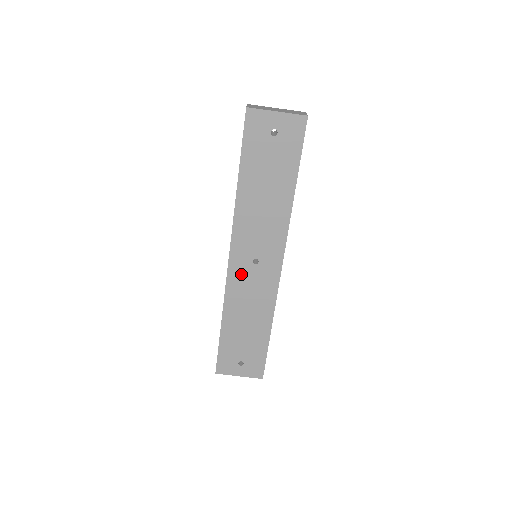
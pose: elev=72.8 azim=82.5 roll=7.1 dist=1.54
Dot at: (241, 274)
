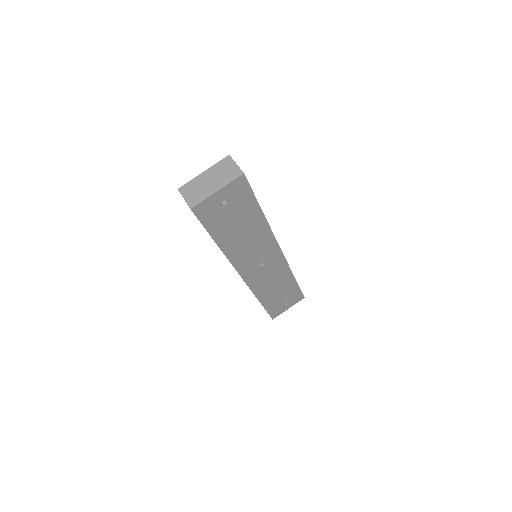
Dot at: (256, 277)
